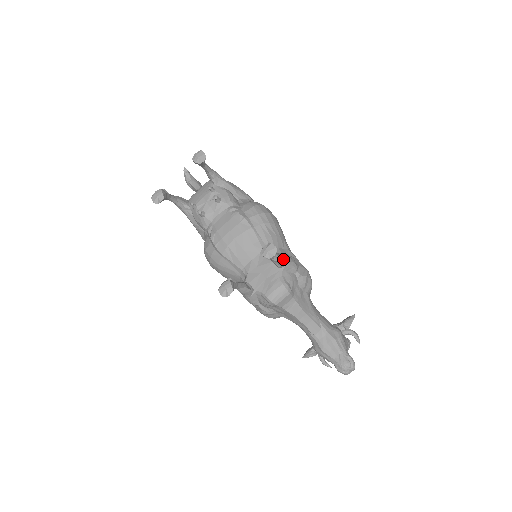
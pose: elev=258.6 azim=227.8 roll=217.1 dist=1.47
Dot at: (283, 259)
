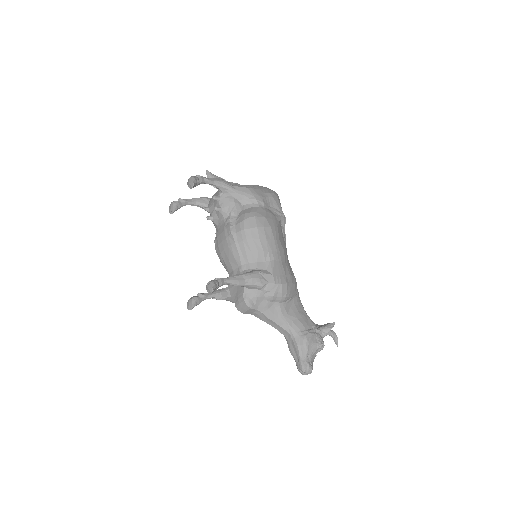
Dot at: (243, 282)
